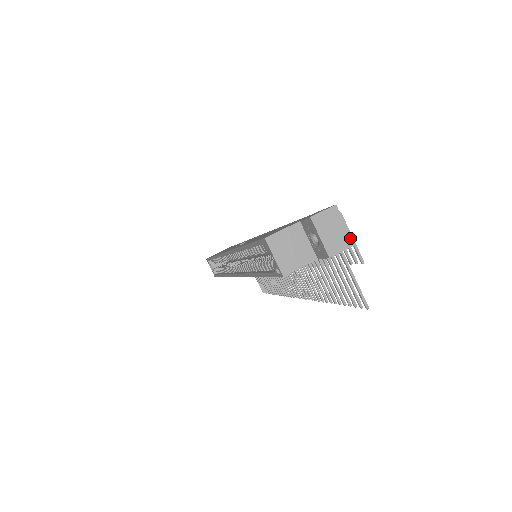
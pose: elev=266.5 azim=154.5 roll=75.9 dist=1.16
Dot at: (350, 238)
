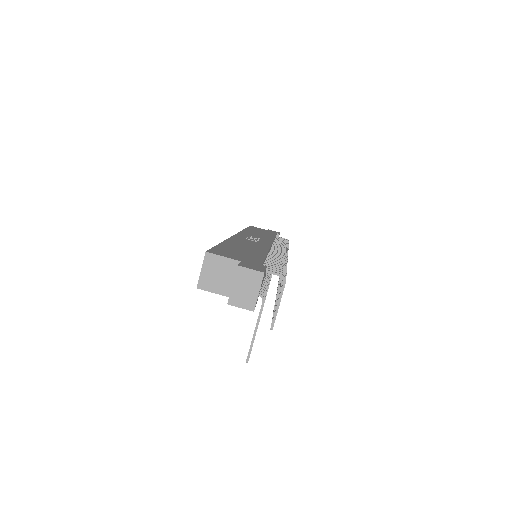
Dot at: (255, 304)
